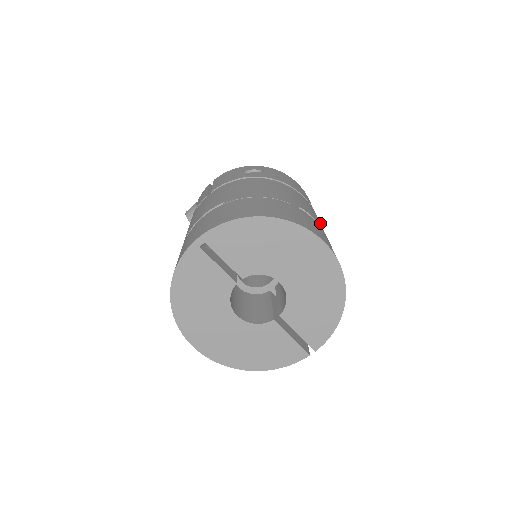
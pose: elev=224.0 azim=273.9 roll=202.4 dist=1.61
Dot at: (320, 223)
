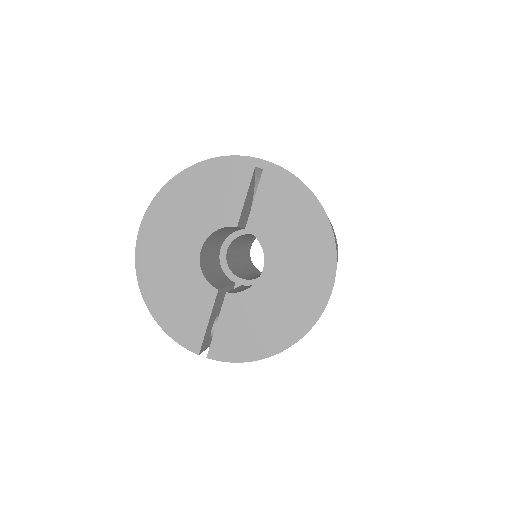
Dot at: occluded
